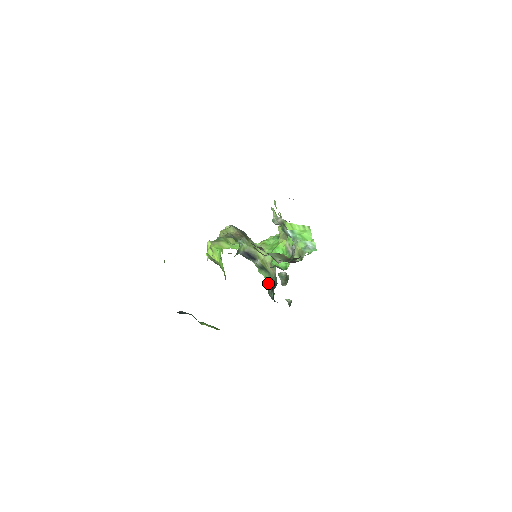
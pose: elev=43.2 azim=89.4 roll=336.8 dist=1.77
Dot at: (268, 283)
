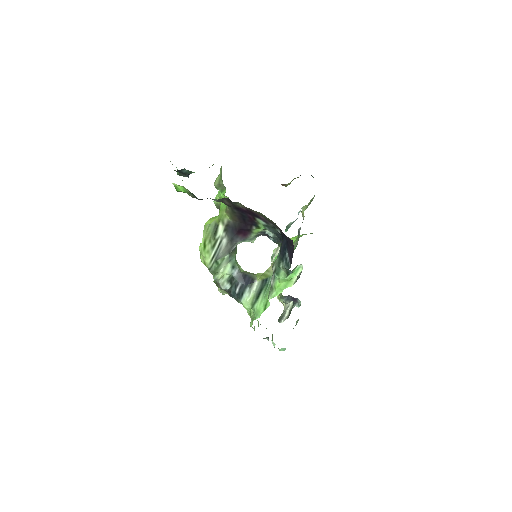
Dot at: (269, 292)
